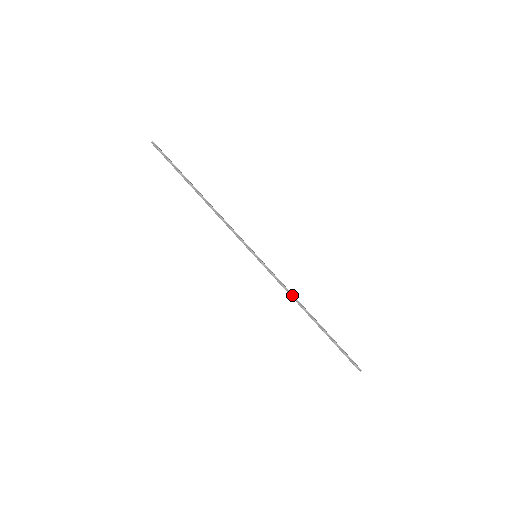
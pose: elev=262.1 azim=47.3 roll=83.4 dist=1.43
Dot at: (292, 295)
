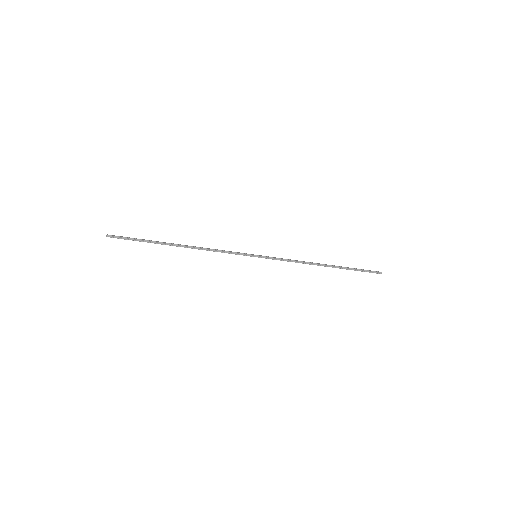
Dot at: (302, 262)
